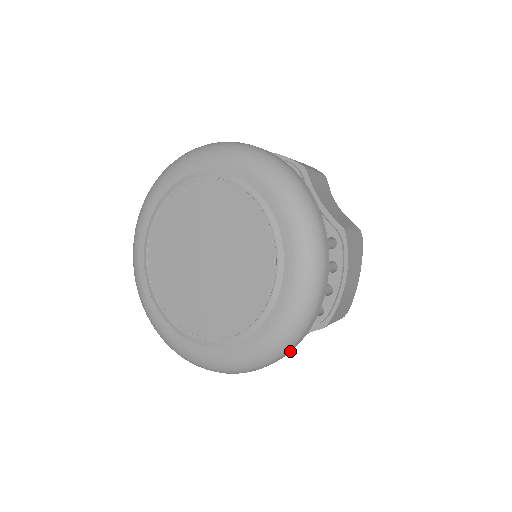
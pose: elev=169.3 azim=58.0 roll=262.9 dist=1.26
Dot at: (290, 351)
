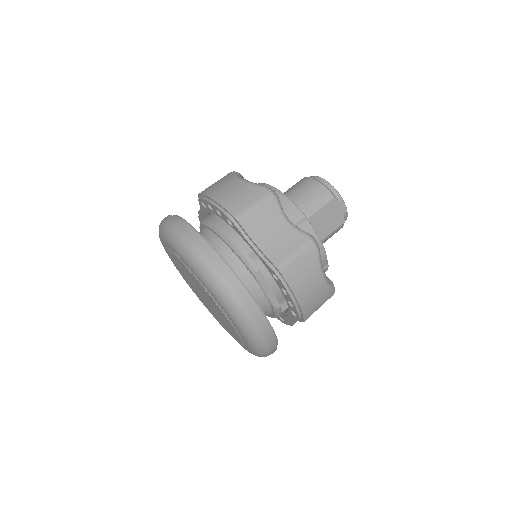
Dot at: occluded
